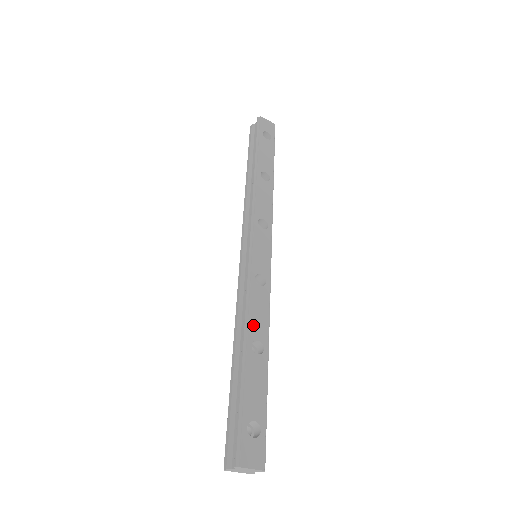
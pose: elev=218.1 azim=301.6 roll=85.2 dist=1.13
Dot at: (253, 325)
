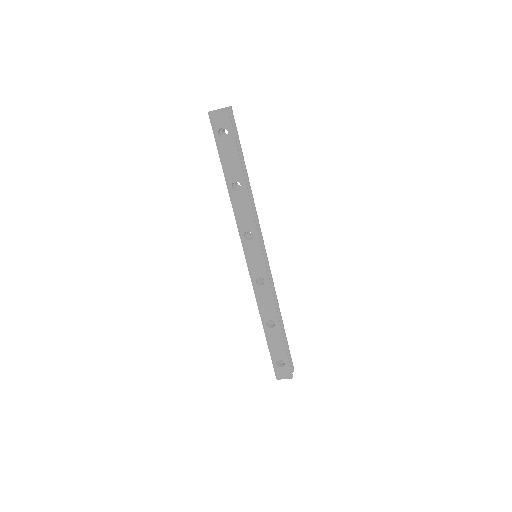
Dot at: (264, 313)
